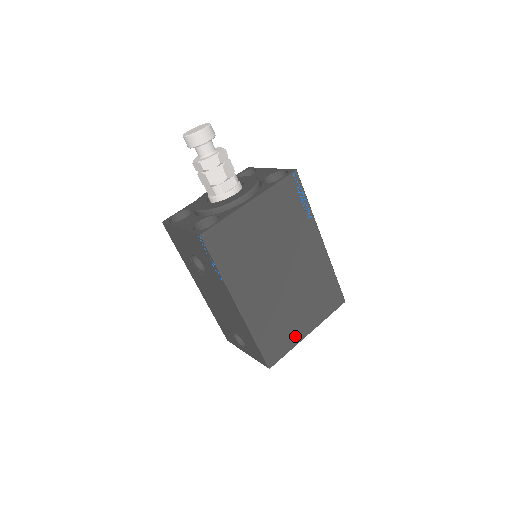
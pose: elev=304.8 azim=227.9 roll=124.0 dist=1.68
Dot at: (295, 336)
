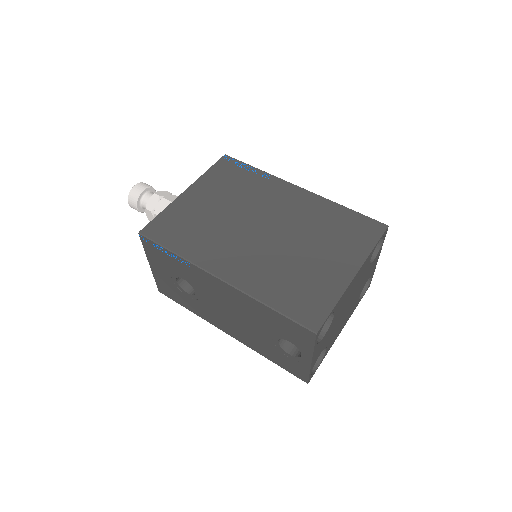
Dot at: (333, 284)
